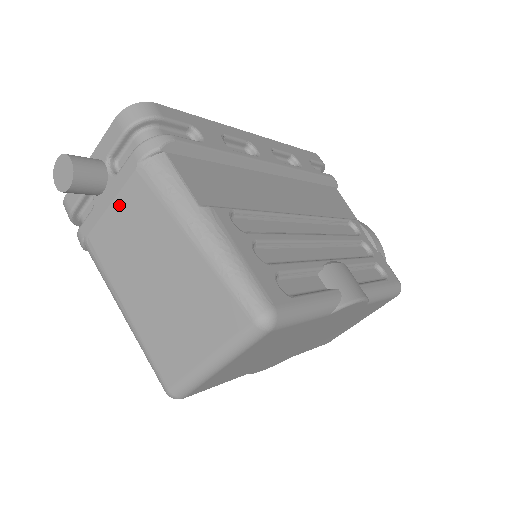
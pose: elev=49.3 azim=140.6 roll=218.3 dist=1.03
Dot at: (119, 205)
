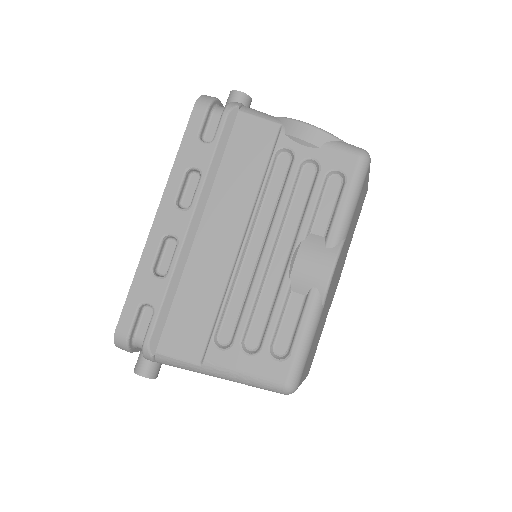
Dot at: occluded
